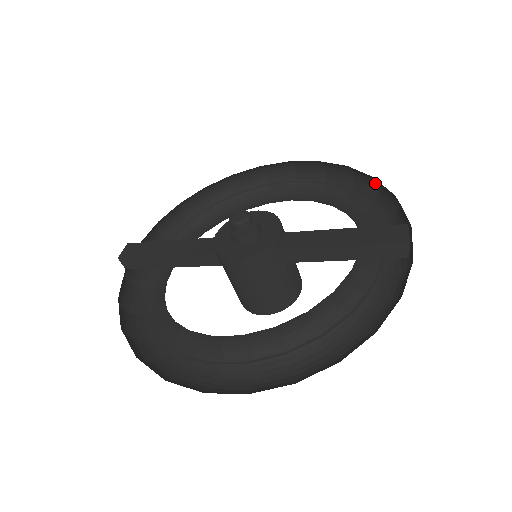
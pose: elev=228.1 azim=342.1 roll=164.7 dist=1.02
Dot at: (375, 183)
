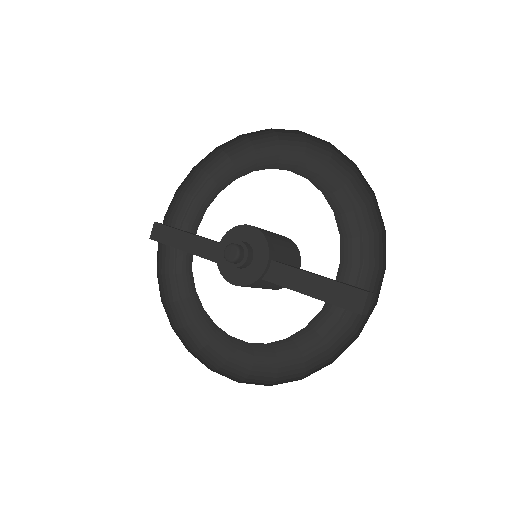
Dot at: (371, 188)
